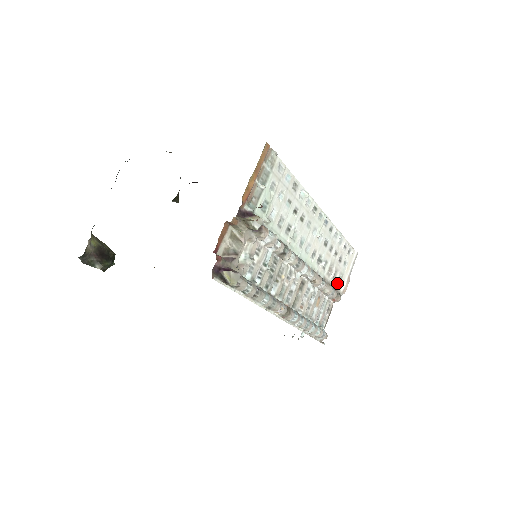
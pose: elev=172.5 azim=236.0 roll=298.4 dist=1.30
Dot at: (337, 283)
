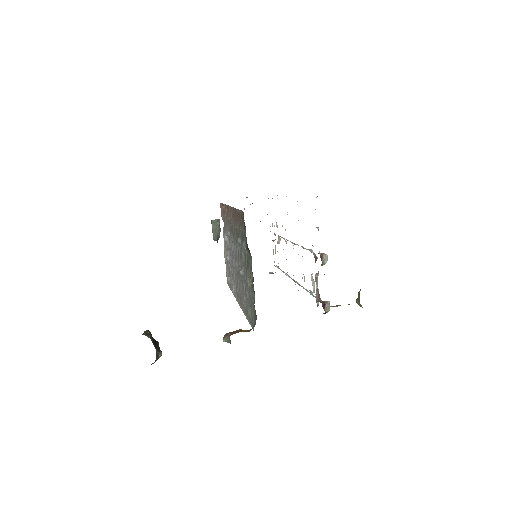
Dot at: occluded
